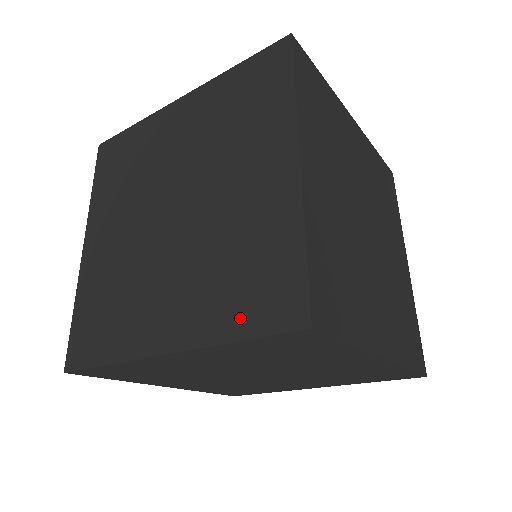
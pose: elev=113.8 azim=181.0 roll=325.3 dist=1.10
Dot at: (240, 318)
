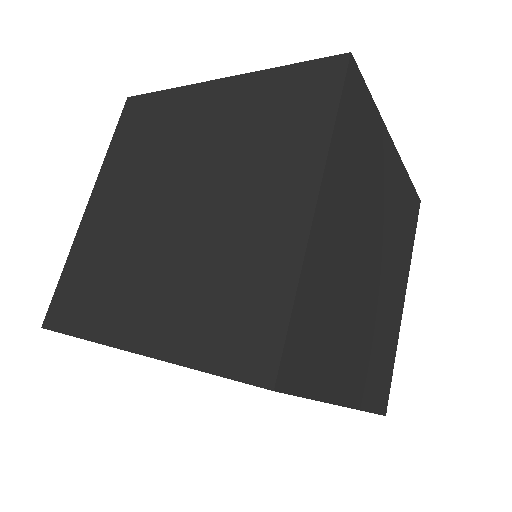
Dot at: (211, 349)
